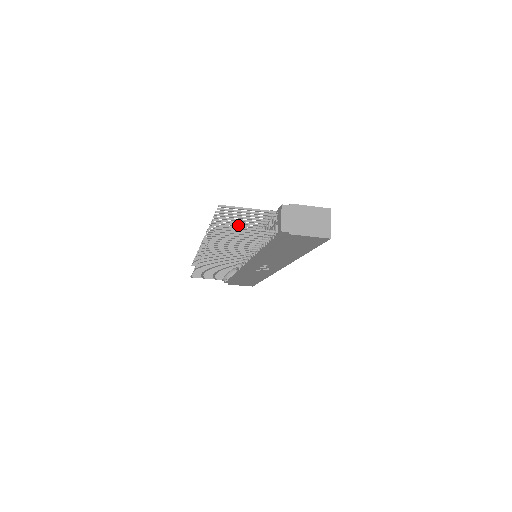
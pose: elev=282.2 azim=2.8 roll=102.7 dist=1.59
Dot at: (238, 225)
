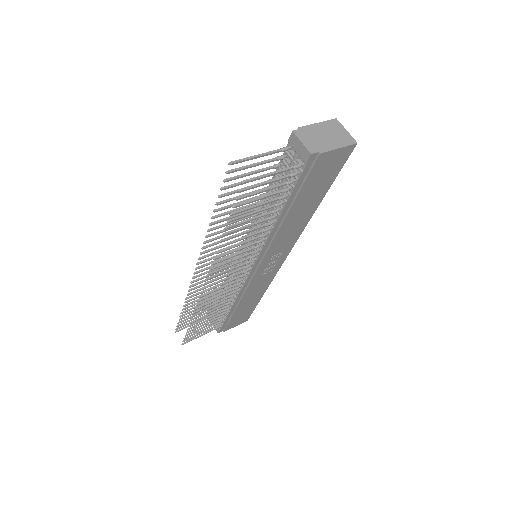
Dot at: occluded
